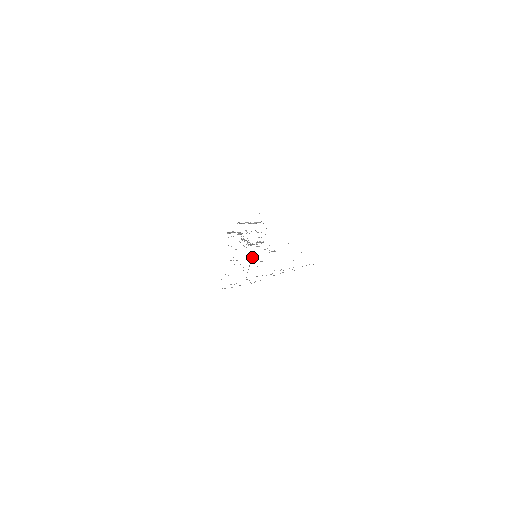
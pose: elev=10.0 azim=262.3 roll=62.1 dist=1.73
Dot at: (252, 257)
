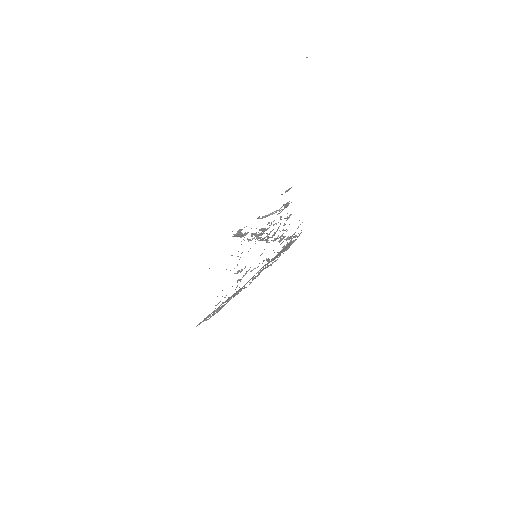
Dot at: occluded
